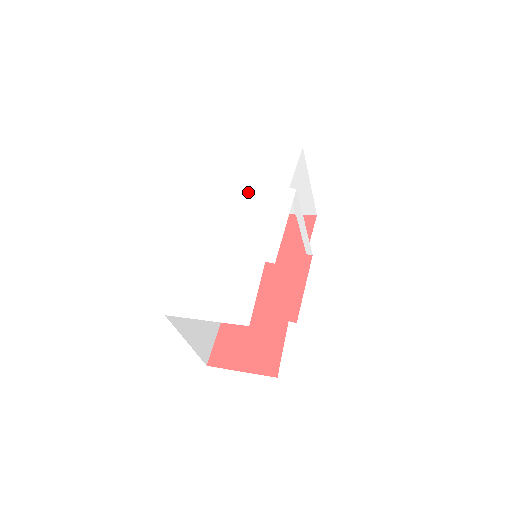
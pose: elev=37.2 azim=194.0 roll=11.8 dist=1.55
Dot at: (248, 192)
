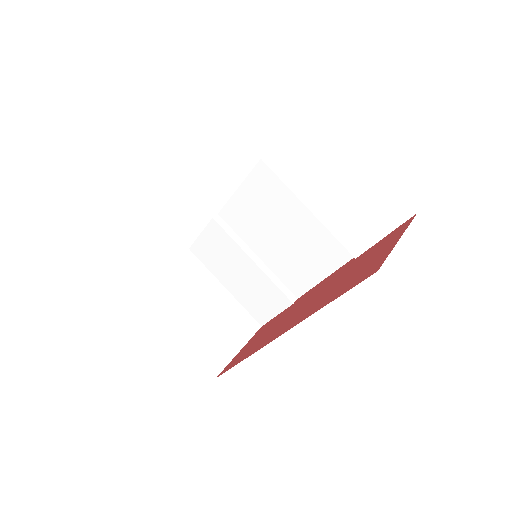
Dot at: occluded
